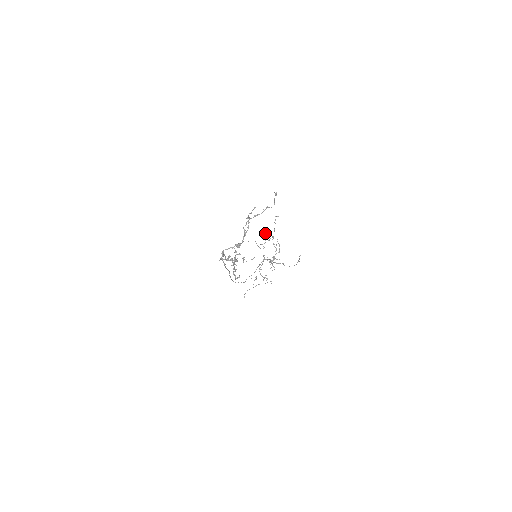
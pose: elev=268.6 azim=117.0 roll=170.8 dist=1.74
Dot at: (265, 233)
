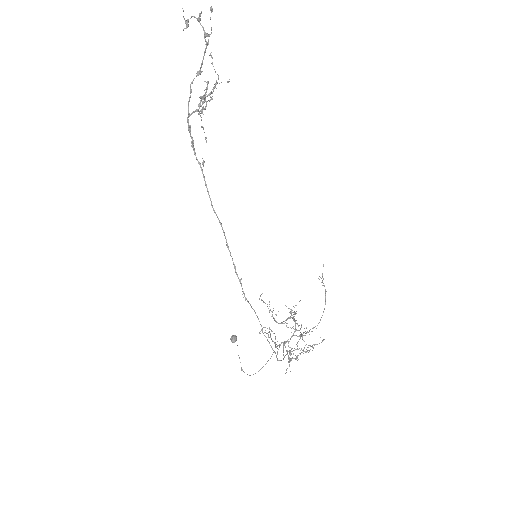
Dot at: (262, 328)
